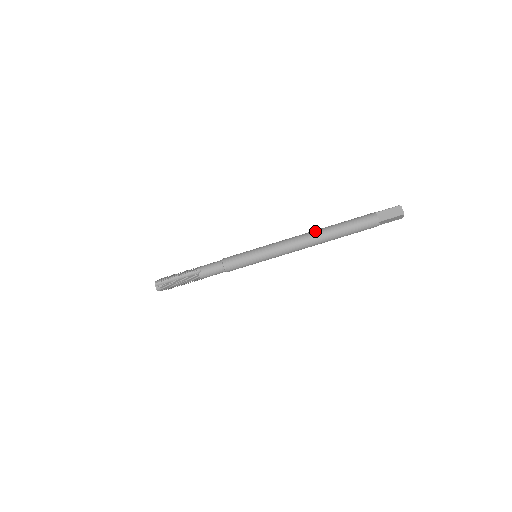
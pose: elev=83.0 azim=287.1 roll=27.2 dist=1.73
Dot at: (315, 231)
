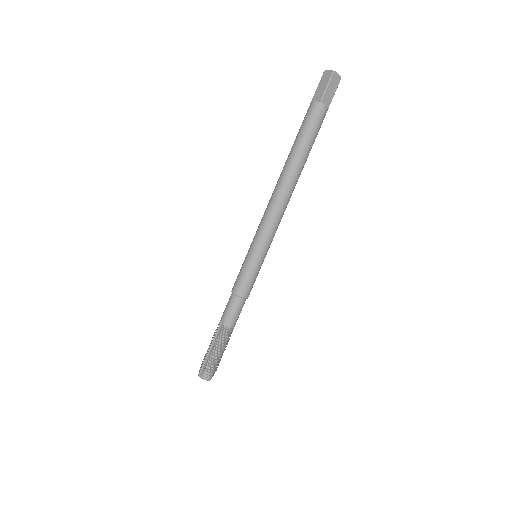
Dot at: (279, 177)
